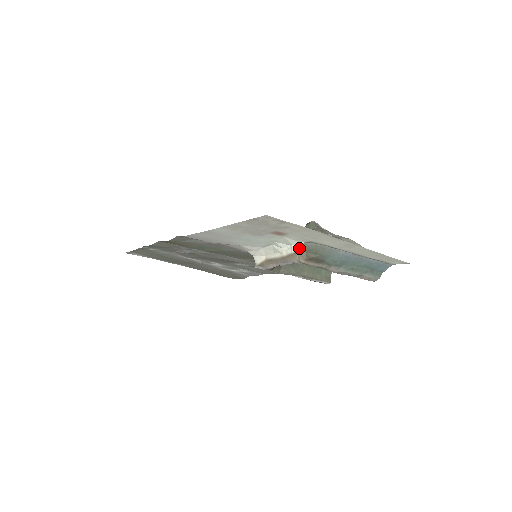
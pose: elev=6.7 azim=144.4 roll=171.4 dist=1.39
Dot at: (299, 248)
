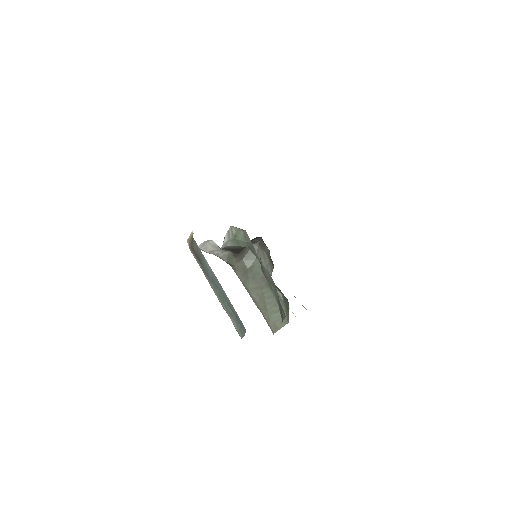
Dot at: occluded
